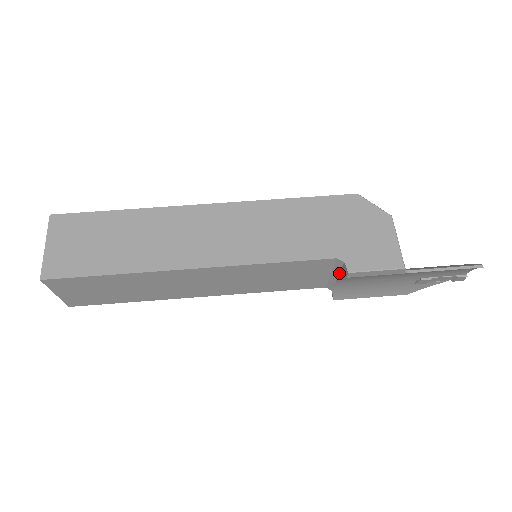
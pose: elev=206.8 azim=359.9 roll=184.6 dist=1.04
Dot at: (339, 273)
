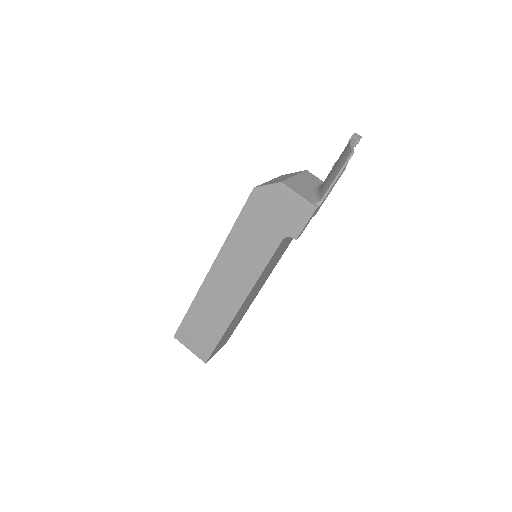
Dot at: occluded
